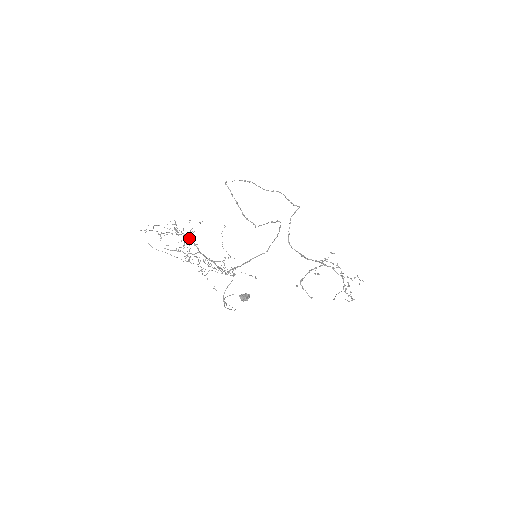
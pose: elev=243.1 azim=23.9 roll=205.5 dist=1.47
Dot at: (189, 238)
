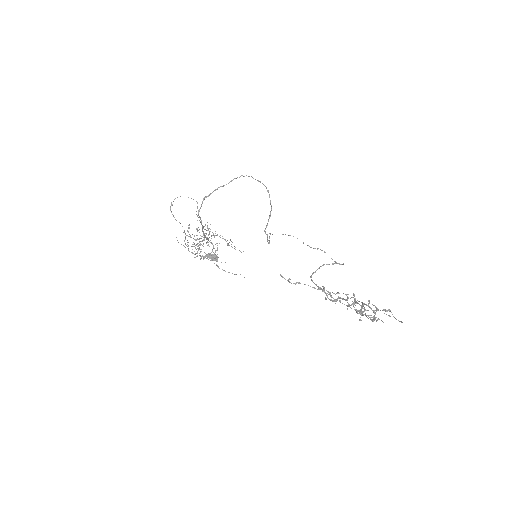
Dot at: occluded
